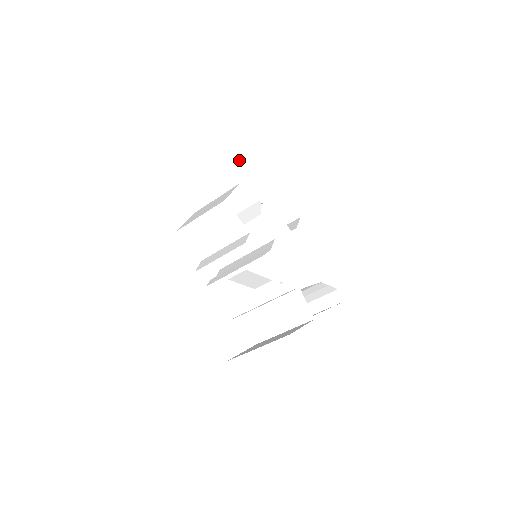
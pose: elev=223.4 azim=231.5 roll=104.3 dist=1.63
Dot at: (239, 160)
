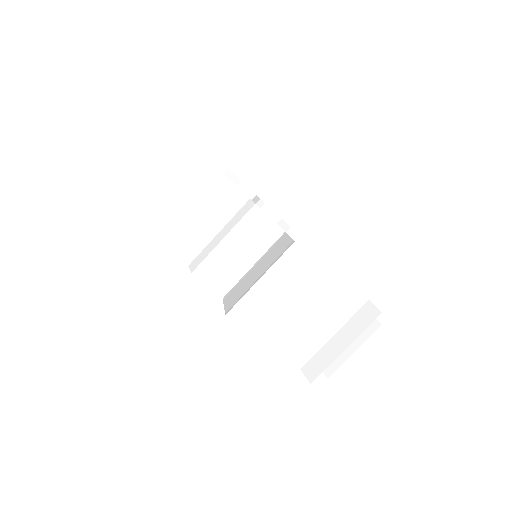
Dot at: occluded
